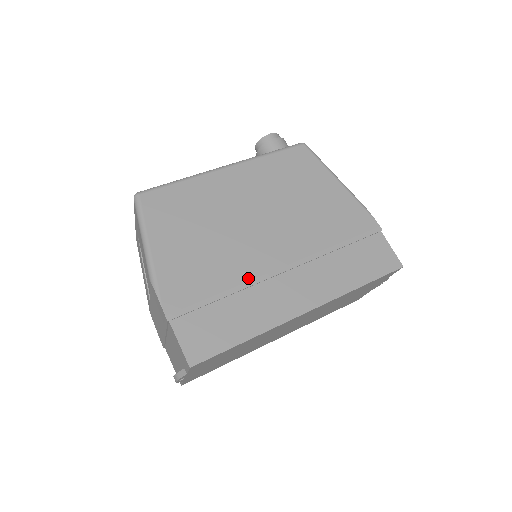
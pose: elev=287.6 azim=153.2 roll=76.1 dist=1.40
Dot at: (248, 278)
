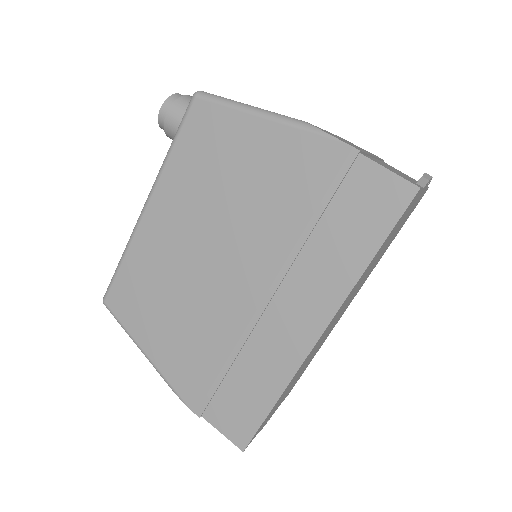
Dot at: (238, 334)
